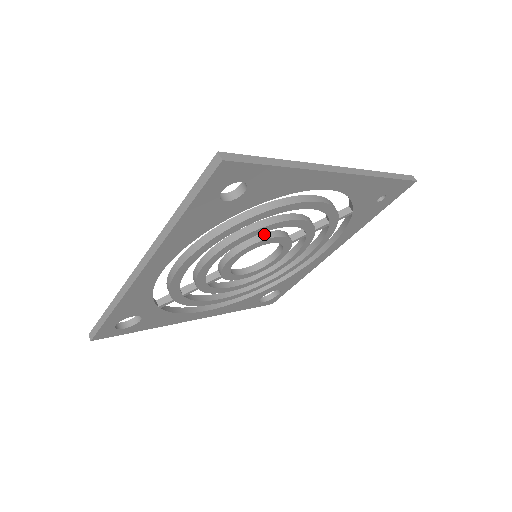
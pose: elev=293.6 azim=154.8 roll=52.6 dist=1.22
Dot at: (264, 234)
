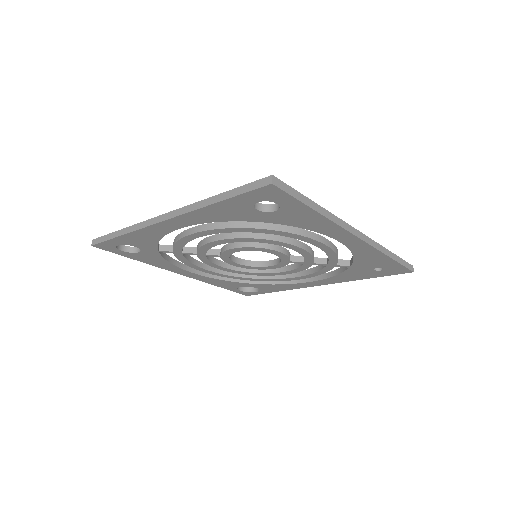
Dot at: (272, 244)
